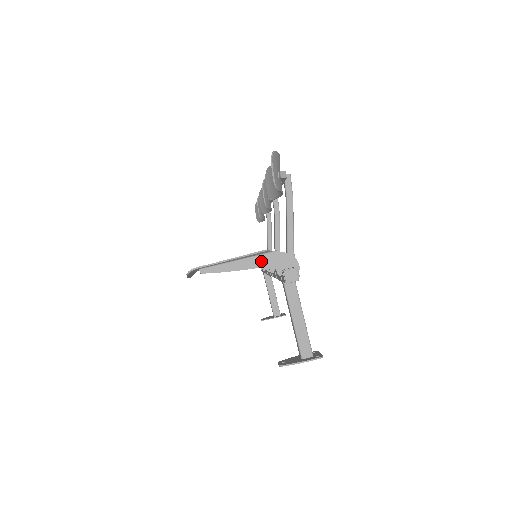
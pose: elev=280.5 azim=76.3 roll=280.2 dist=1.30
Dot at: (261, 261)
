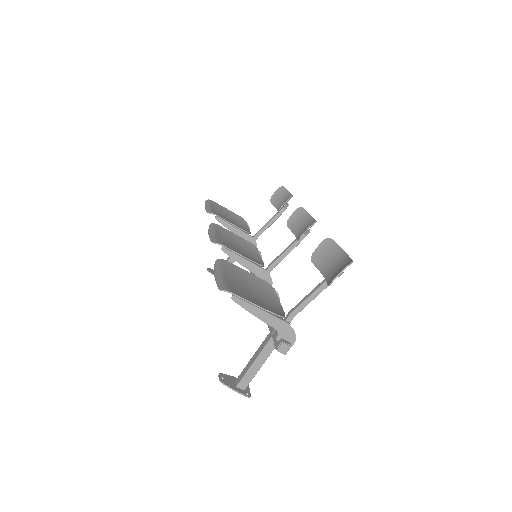
Dot at: (275, 323)
